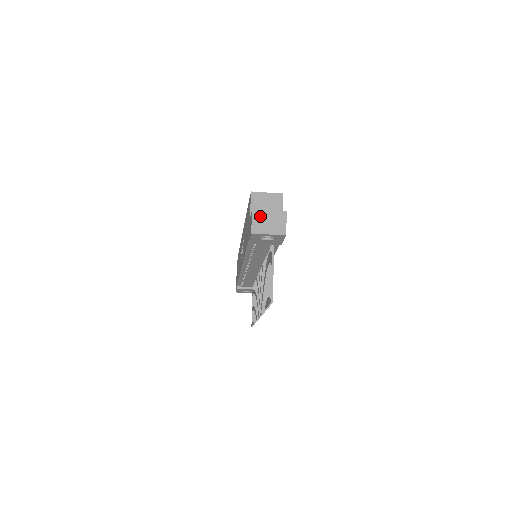
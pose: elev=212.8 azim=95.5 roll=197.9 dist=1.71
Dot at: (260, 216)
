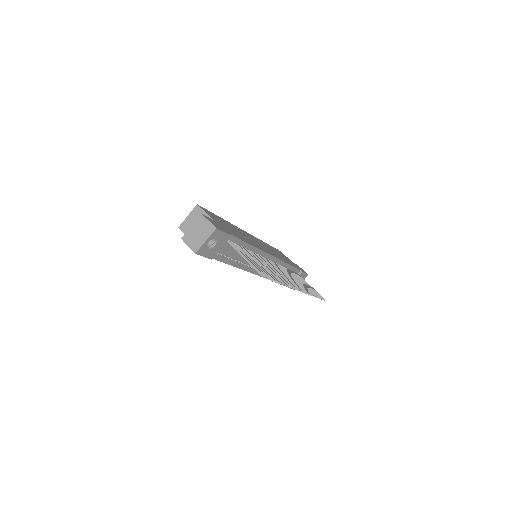
Dot at: (189, 237)
